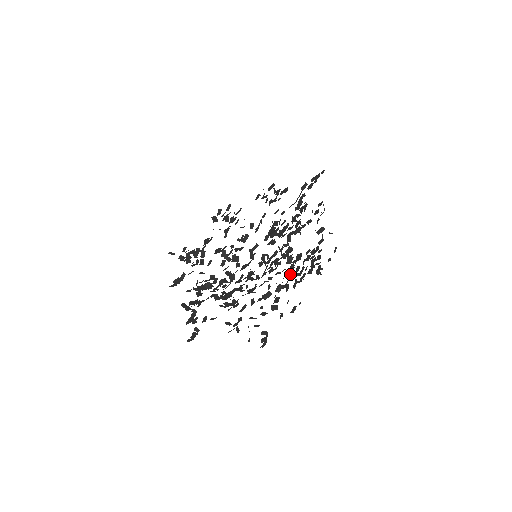
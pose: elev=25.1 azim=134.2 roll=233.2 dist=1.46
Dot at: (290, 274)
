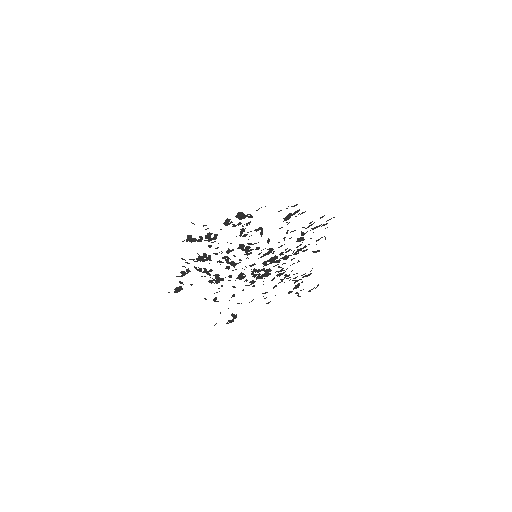
Dot at: occluded
